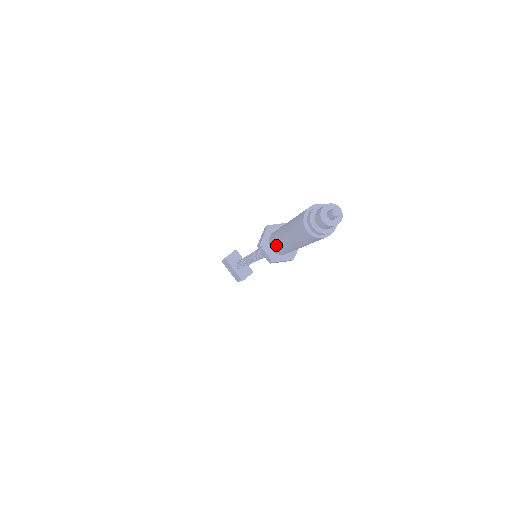
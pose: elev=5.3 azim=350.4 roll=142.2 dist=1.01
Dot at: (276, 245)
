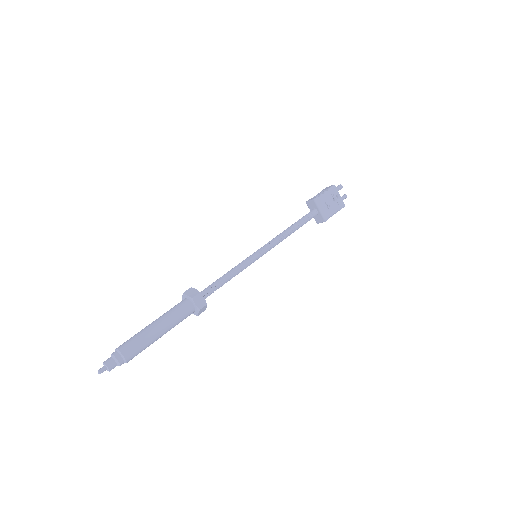
Dot at: occluded
